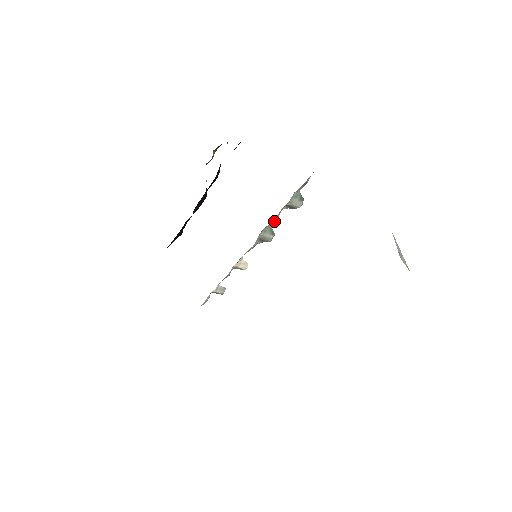
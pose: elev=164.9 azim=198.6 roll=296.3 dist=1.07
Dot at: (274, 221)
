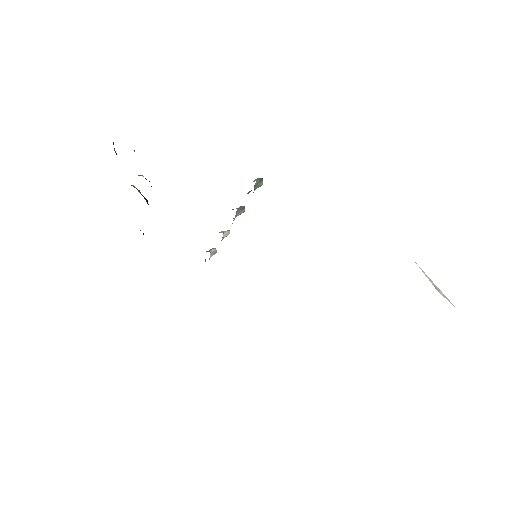
Dot at: occluded
